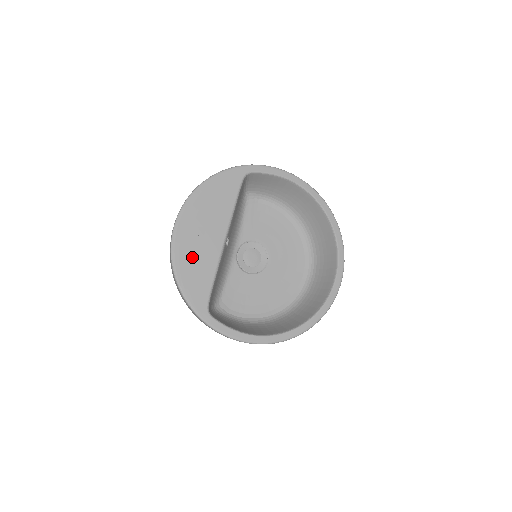
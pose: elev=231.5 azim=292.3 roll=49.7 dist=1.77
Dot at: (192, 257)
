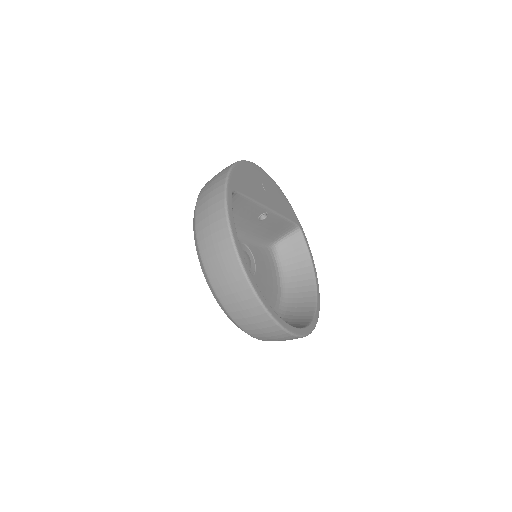
Dot at: (252, 178)
